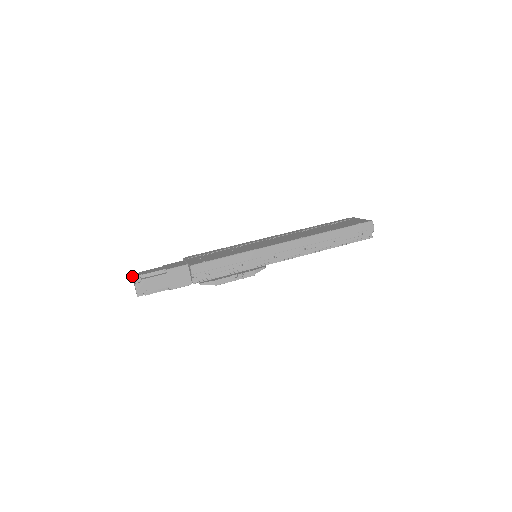
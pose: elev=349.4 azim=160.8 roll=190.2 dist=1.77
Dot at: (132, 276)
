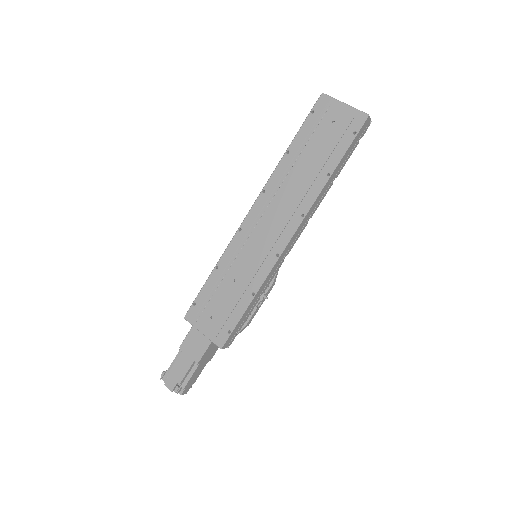
Dot at: occluded
